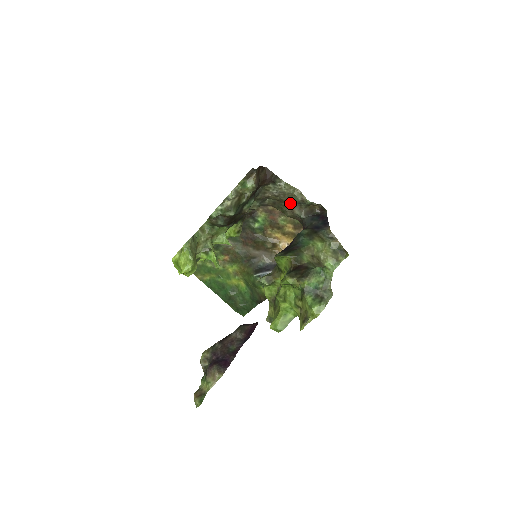
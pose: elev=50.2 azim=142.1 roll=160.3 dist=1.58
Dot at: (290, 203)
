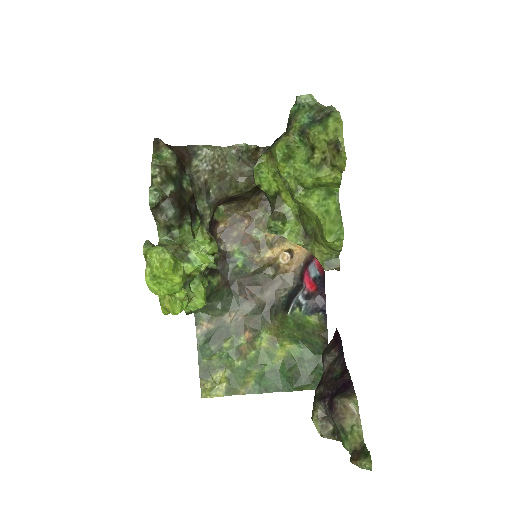
Dot at: (232, 170)
